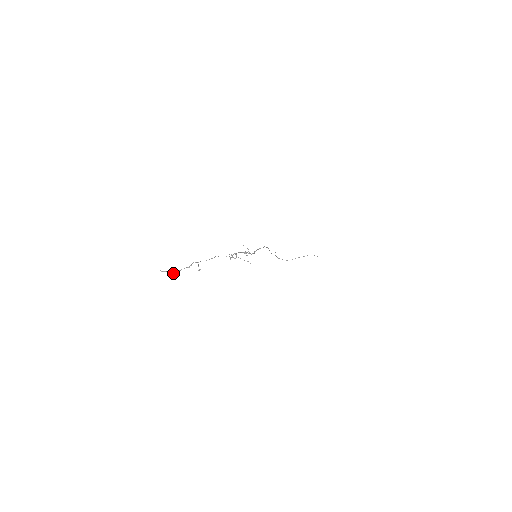
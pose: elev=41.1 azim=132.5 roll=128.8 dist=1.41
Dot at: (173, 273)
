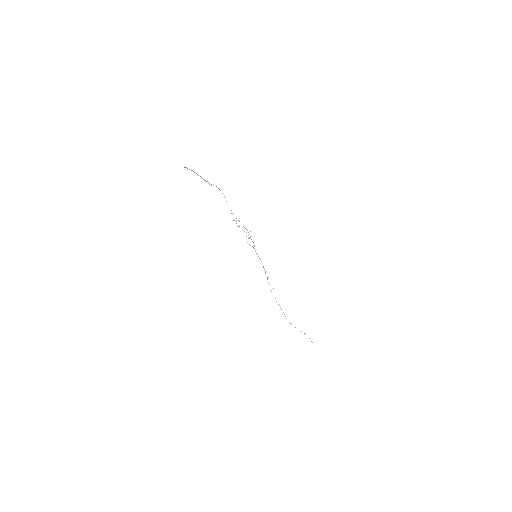
Dot at: (191, 170)
